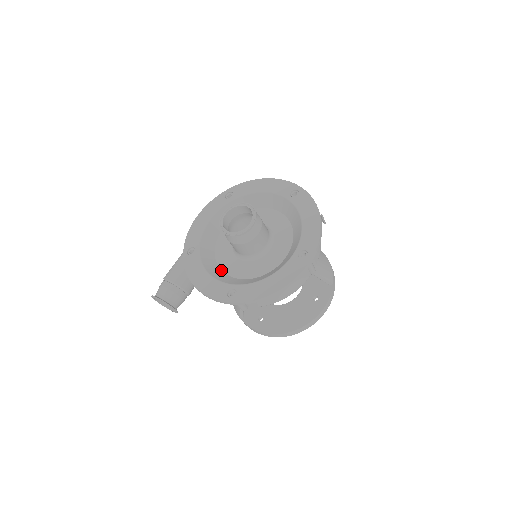
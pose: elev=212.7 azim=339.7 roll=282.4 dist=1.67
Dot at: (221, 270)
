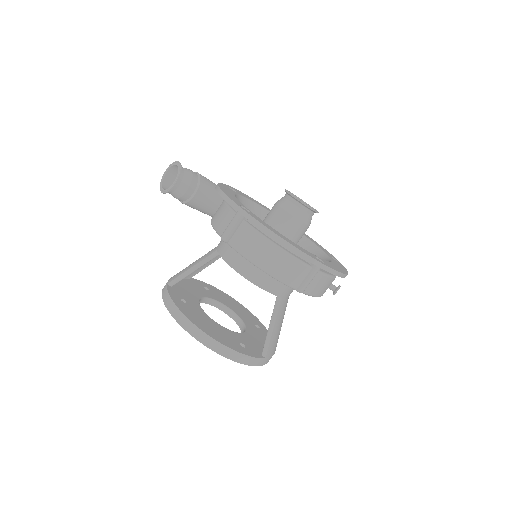
Dot at: occluded
